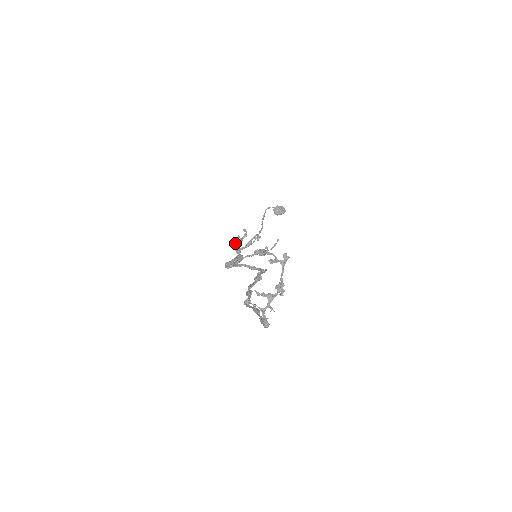
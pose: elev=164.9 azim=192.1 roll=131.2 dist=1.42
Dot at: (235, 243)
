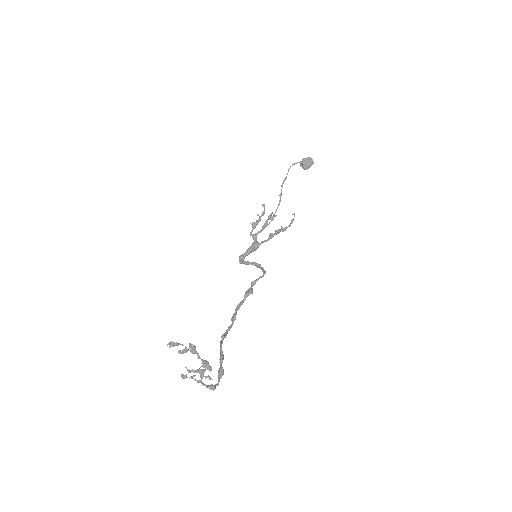
Dot at: occluded
